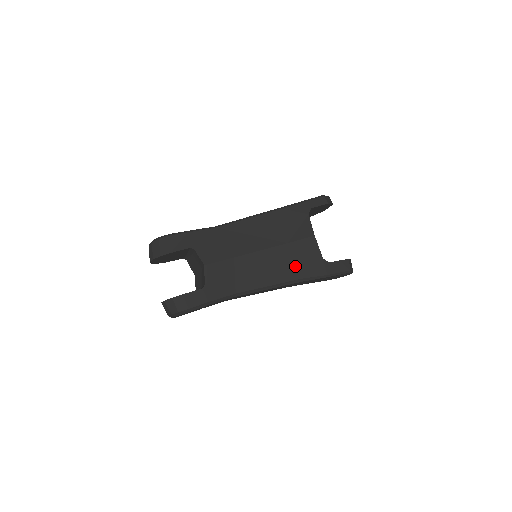
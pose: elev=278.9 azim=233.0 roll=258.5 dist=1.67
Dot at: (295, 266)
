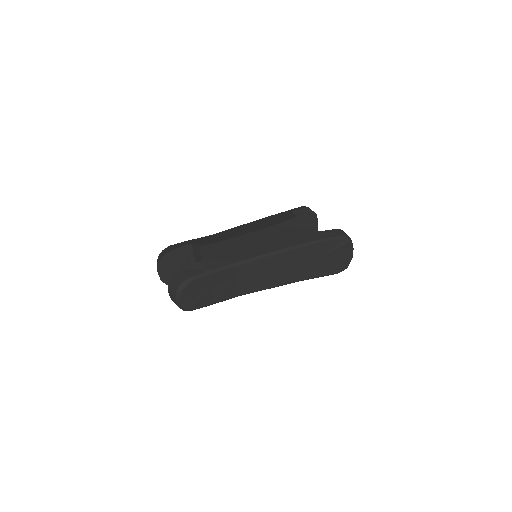
Dot at: (287, 238)
